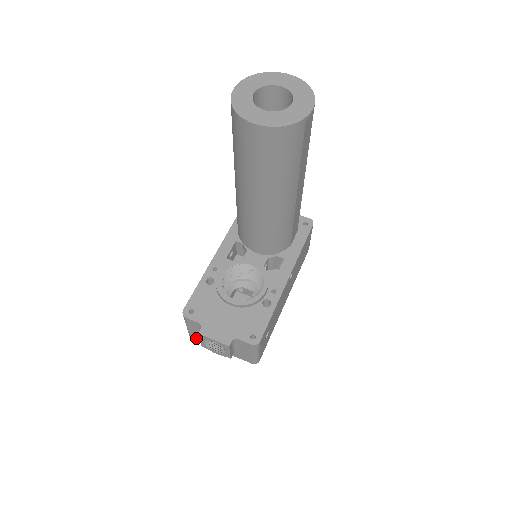
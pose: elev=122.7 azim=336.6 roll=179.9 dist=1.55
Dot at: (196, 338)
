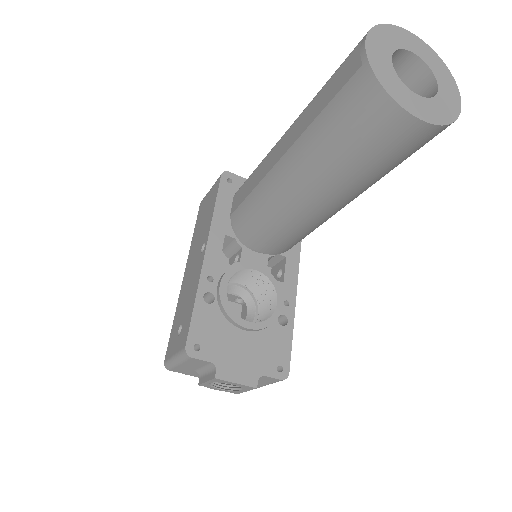
Dot at: (179, 371)
